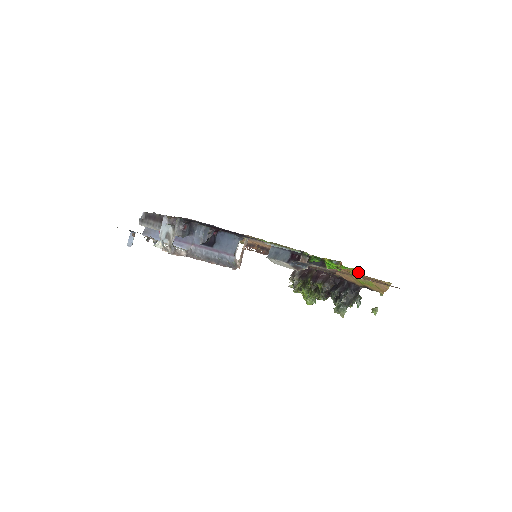
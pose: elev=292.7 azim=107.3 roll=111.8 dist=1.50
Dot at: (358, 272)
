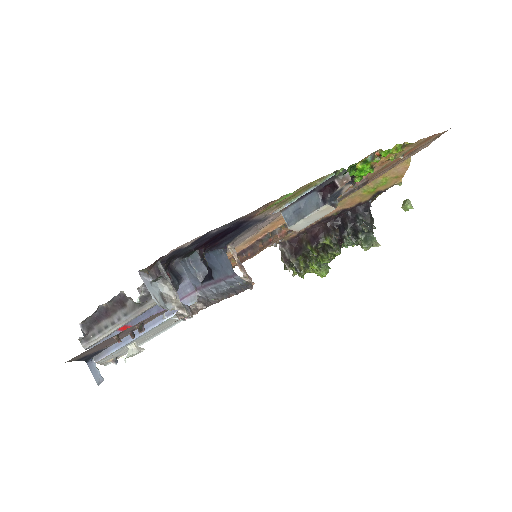
Dot at: (402, 147)
